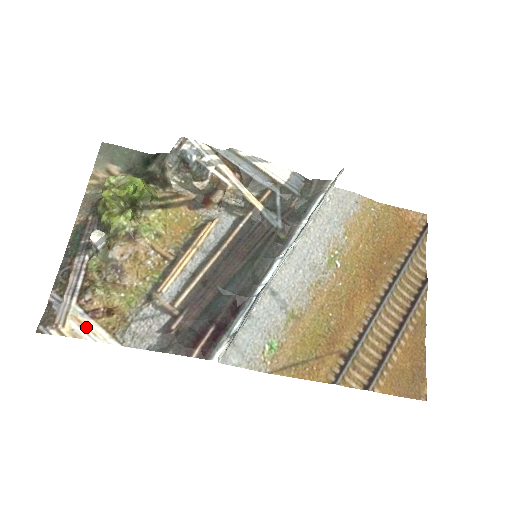
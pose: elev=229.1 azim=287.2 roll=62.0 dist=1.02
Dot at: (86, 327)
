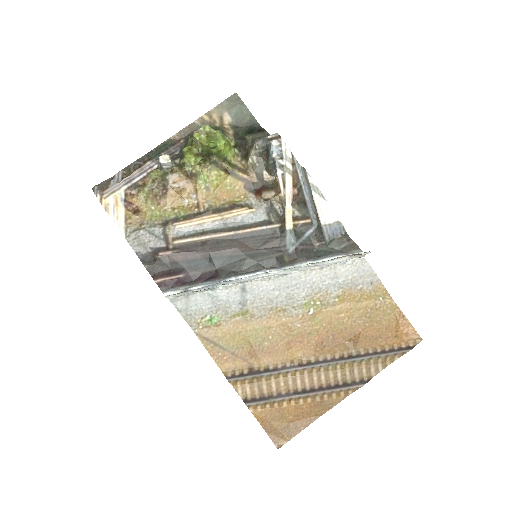
Dot at: (117, 209)
